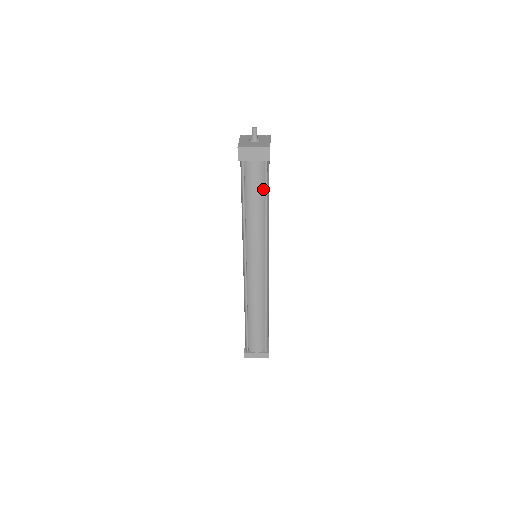
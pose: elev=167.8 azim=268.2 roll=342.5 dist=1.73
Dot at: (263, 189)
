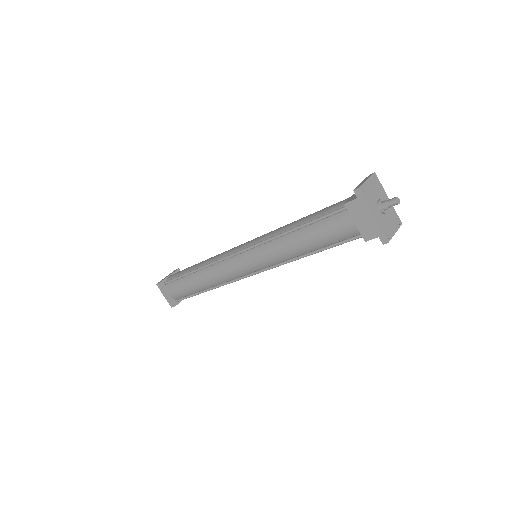
Dot at: occluded
